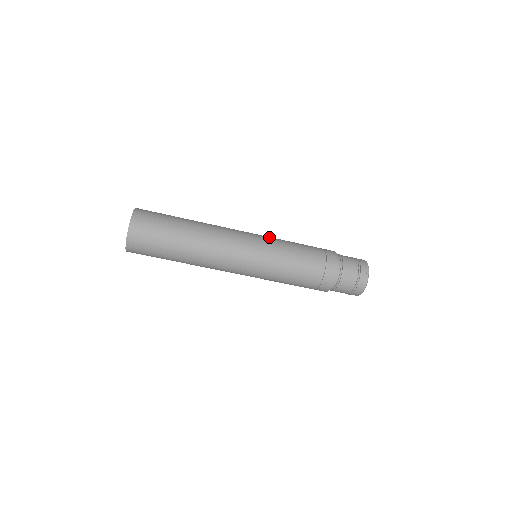
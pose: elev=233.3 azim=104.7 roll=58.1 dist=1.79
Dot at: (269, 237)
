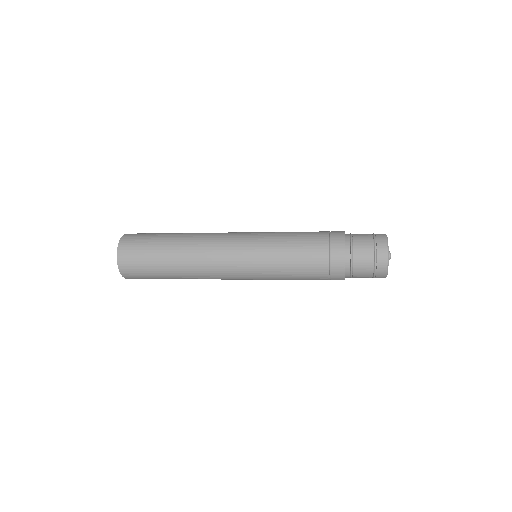
Dot at: (262, 242)
